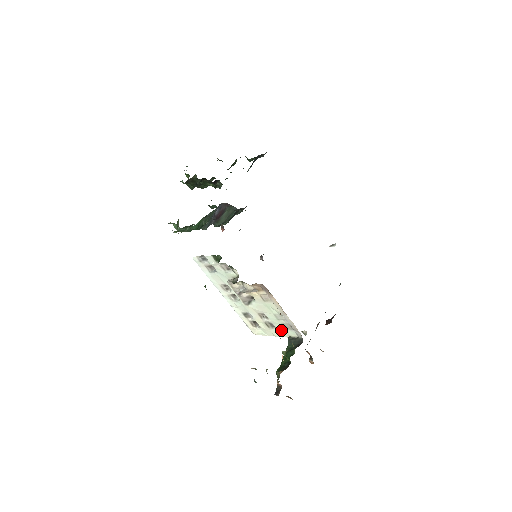
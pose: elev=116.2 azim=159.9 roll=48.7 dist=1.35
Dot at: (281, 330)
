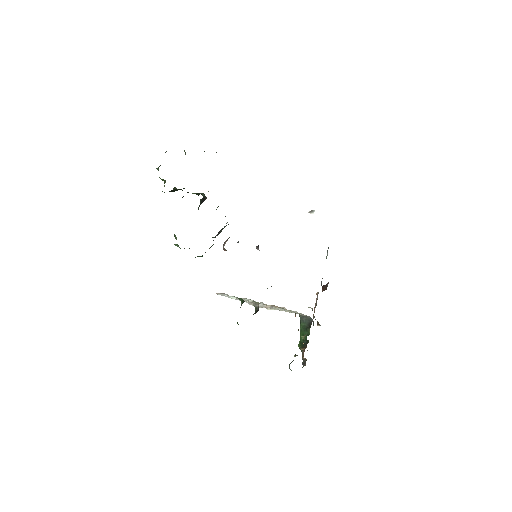
Dot at: (293, 312)
